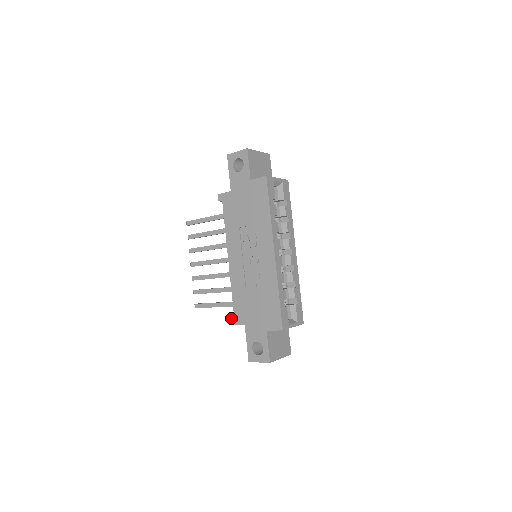
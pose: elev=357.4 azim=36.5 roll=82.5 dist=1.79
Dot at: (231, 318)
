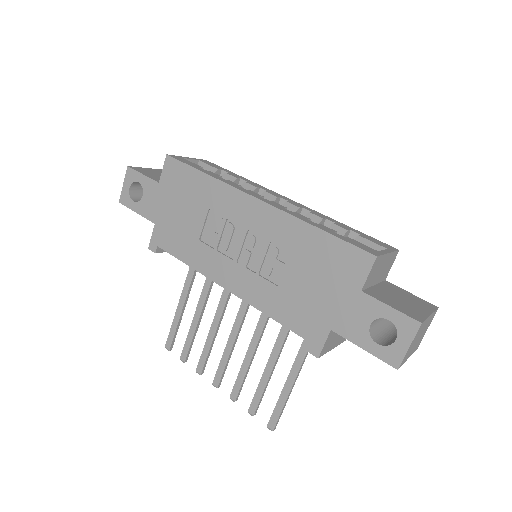
Dot at: (308, 350)
